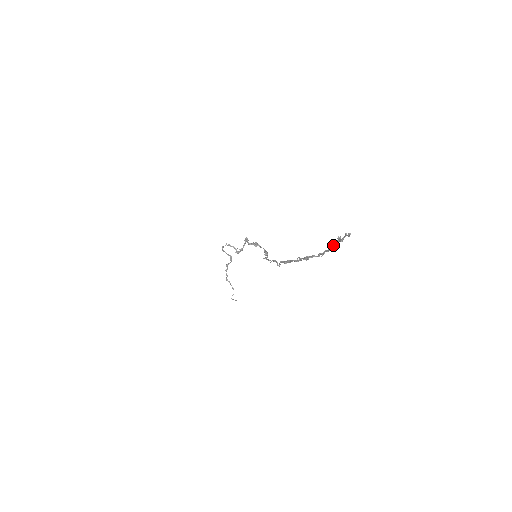
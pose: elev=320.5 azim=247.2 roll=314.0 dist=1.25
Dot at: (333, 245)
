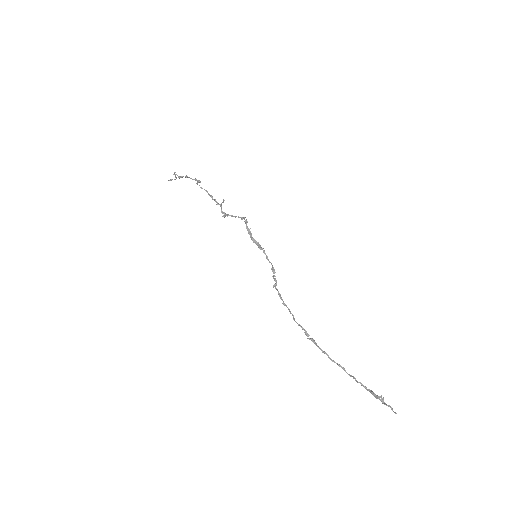
Dot at: (372, 393)
